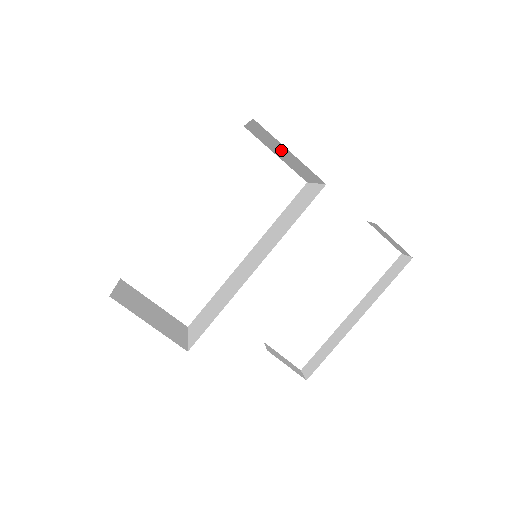
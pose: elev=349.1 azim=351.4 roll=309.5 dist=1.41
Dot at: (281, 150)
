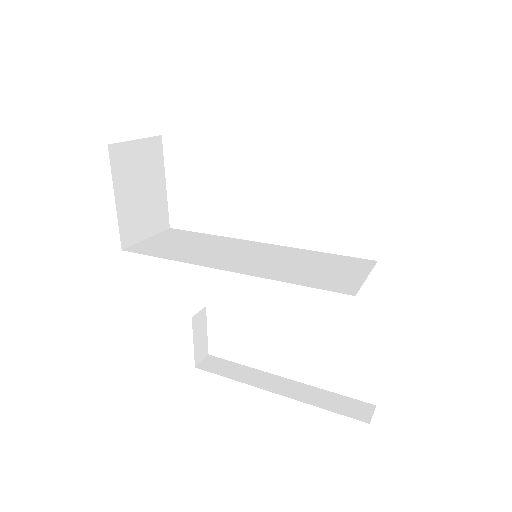
Dot at: occluded
